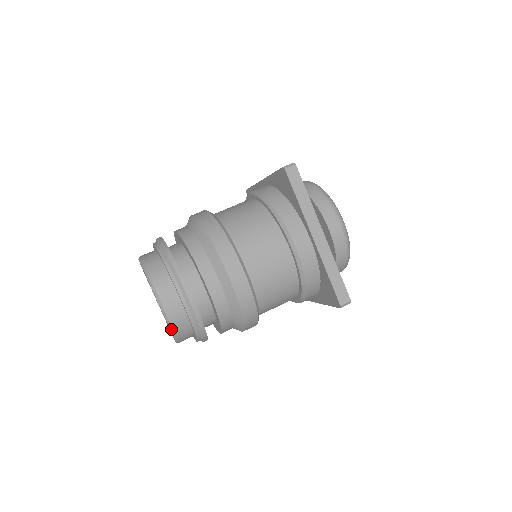
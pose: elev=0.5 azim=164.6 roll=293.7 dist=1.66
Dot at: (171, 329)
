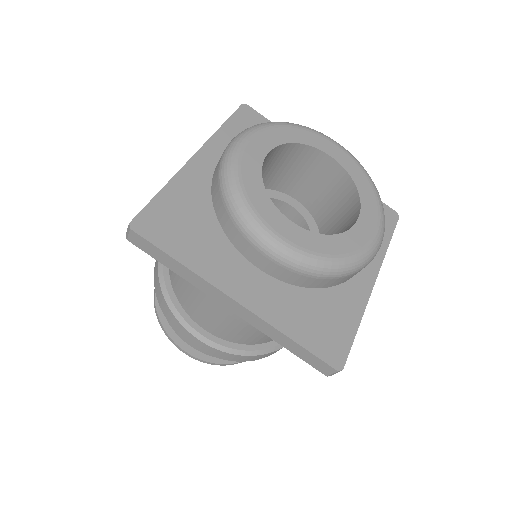
Dot at: occluded
